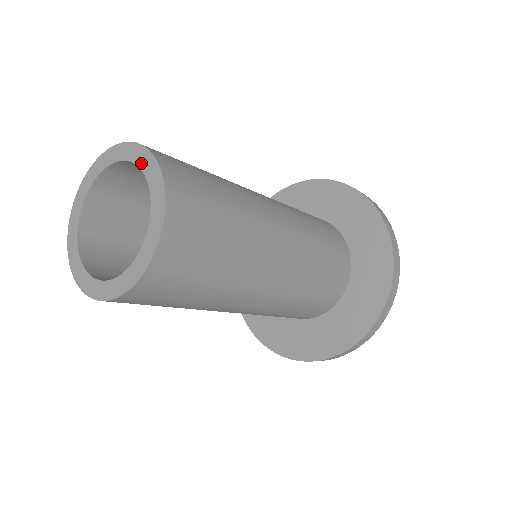
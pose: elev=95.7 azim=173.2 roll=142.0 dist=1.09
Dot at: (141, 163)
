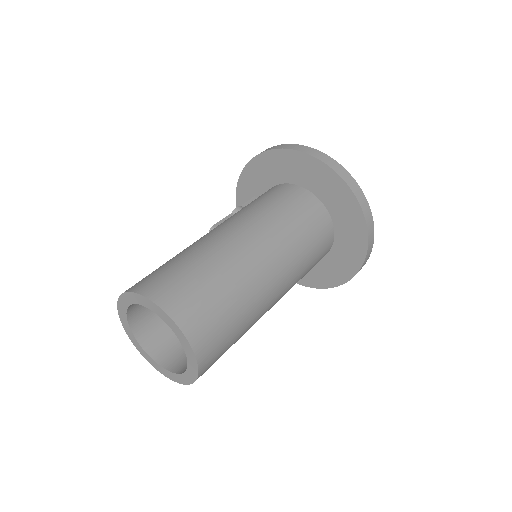
Dot at: (172, 328)
